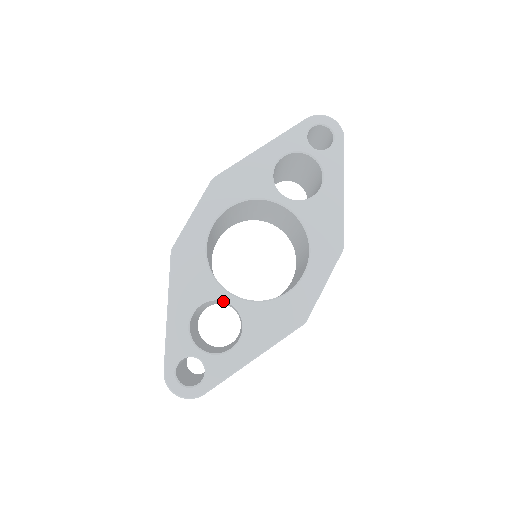
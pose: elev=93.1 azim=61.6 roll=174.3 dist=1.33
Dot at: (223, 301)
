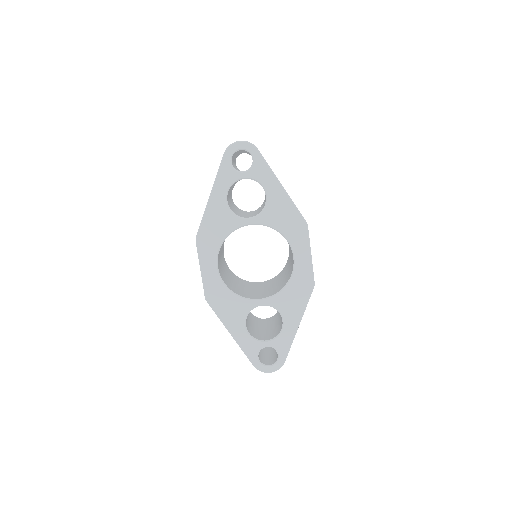
Dot at: (257, 306)
